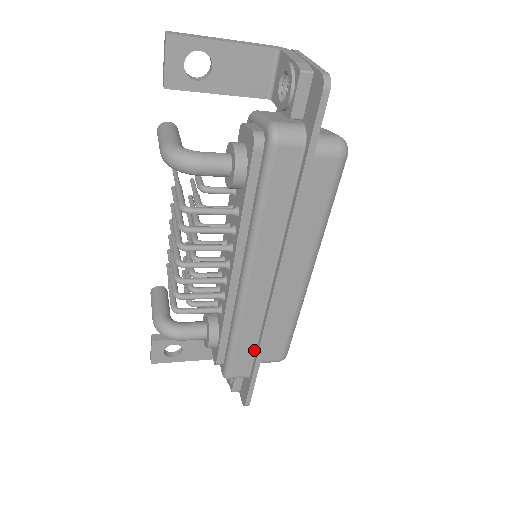
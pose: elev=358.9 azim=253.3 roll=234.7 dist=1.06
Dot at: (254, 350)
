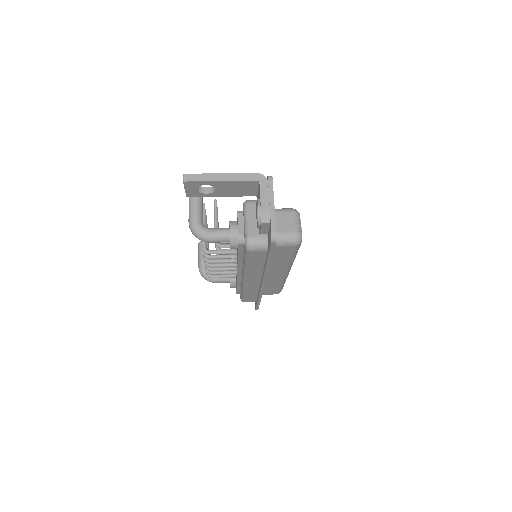
Dot at: (256, 296)
